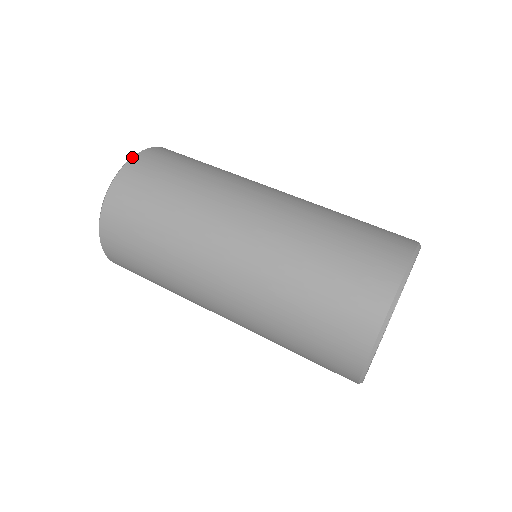
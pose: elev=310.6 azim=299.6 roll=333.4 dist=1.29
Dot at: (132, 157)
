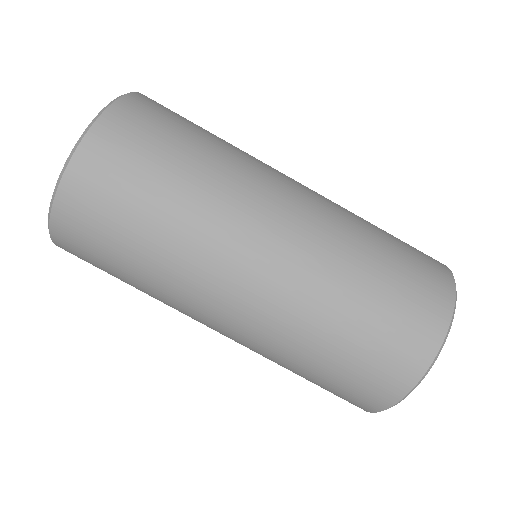
Dot at: (49, 223)
